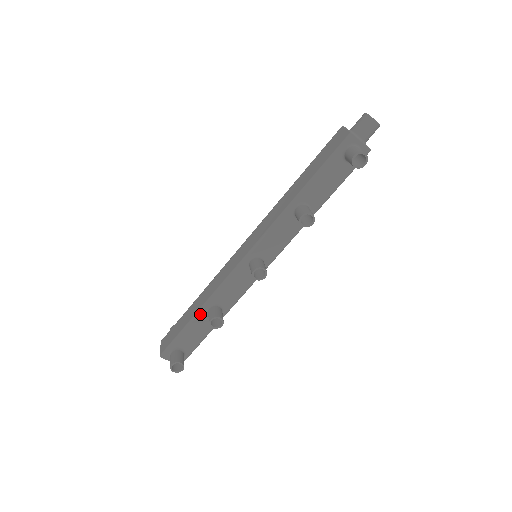
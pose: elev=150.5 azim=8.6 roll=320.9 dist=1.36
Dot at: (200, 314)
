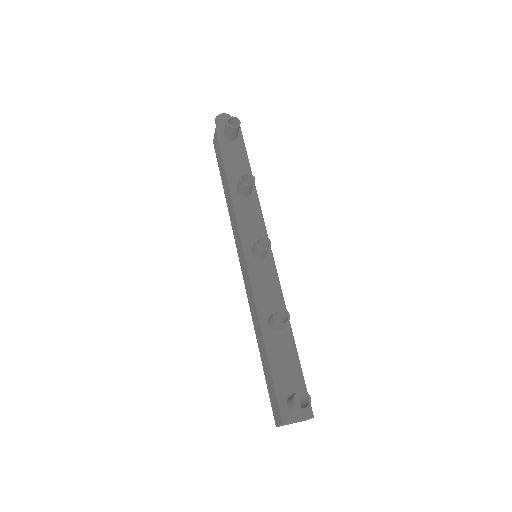
Dot at: (267, 339)
